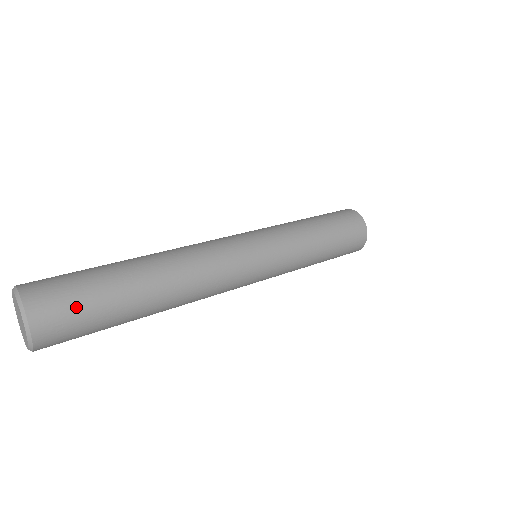
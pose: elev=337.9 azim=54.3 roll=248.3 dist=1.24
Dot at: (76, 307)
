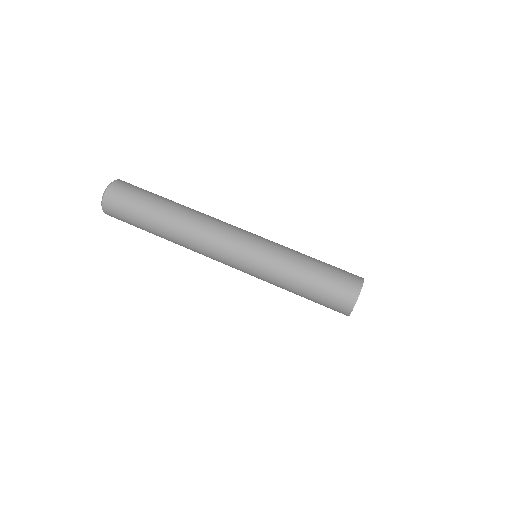
Dot at: (124, 212)
